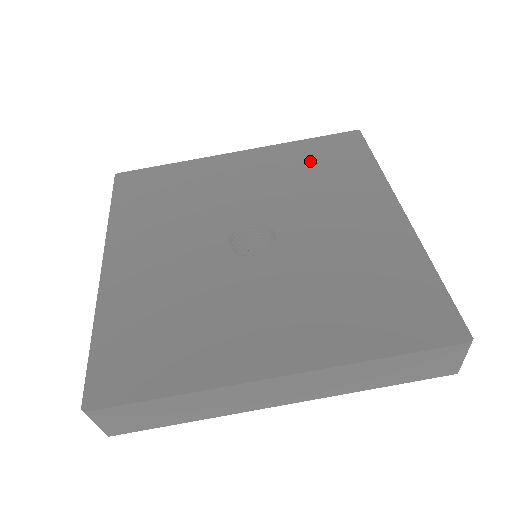
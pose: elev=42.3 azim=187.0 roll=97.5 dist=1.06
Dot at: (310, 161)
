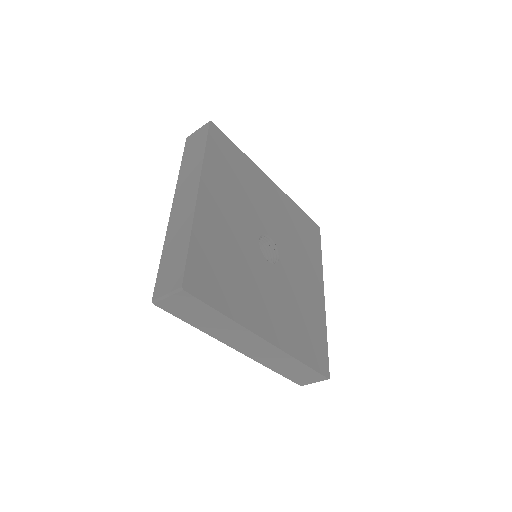
Dot at: (299, 225)
